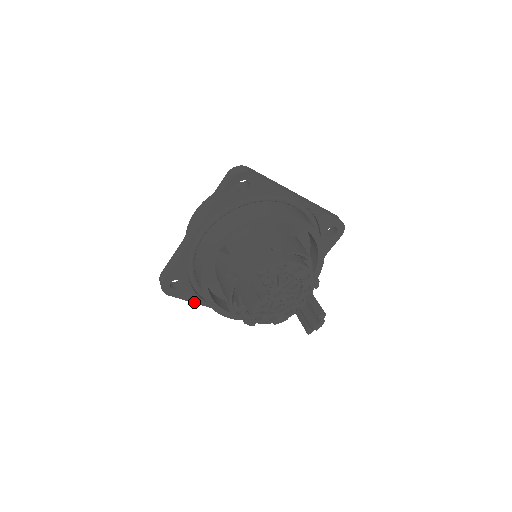
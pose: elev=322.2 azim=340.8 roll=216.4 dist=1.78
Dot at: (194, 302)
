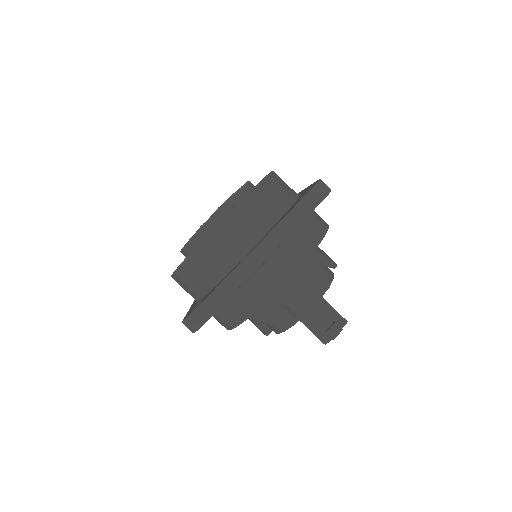
Dot at: occluded
